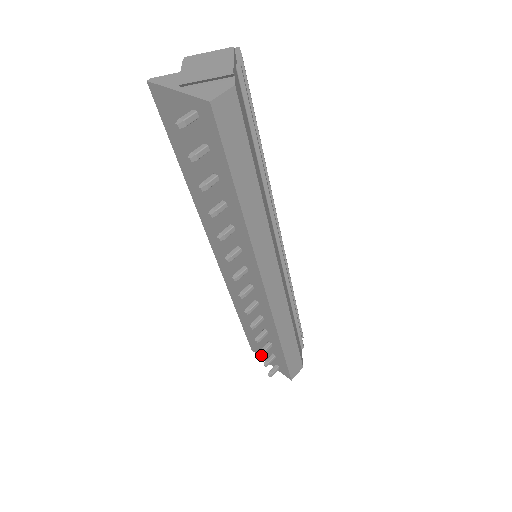
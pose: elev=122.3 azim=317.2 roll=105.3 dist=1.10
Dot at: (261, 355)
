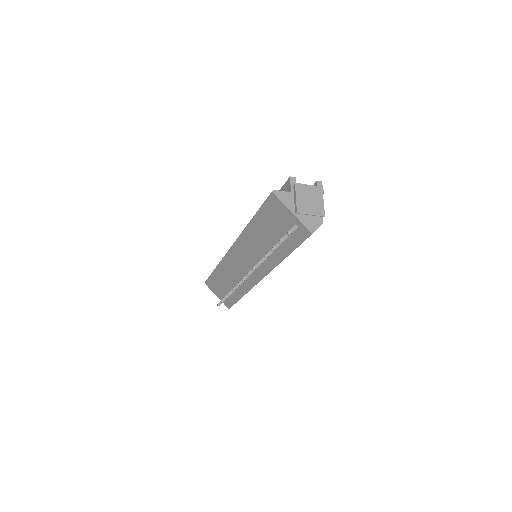
Dot at: (212, 289)
